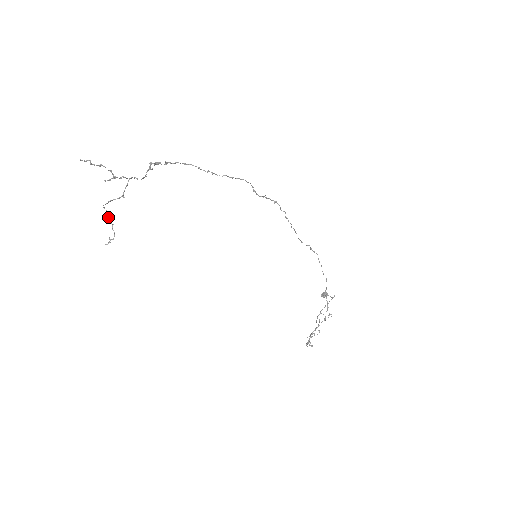
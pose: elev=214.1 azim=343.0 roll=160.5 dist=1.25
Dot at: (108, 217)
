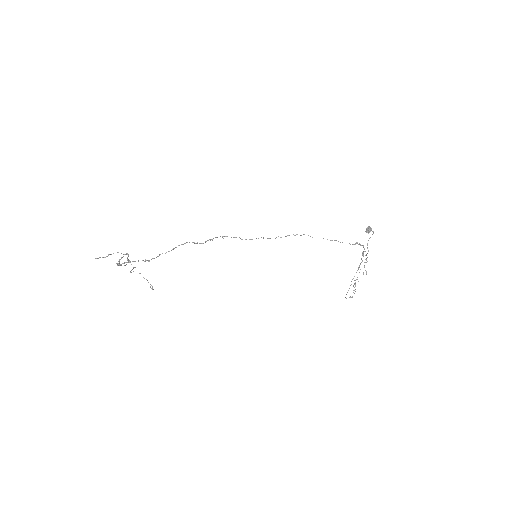
Dot at: occluded
